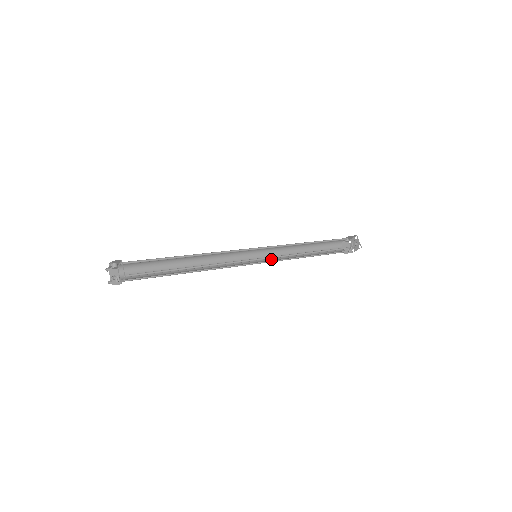
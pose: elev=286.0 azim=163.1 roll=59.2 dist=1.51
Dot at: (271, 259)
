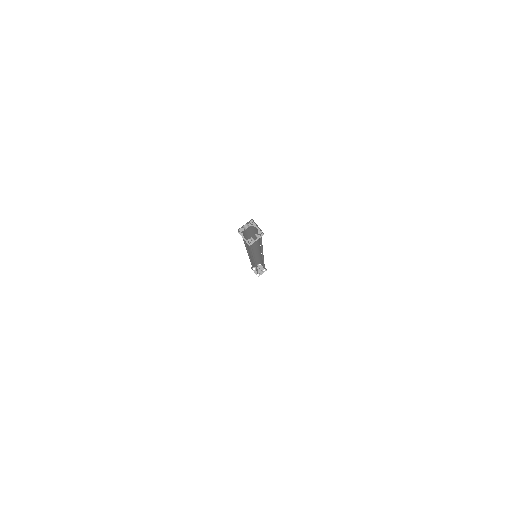
Dot at: occluded
